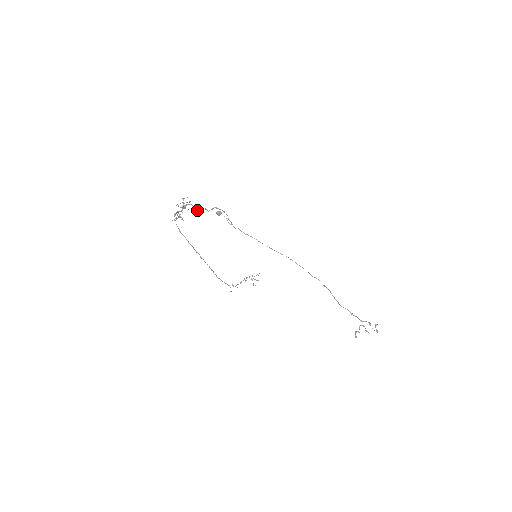
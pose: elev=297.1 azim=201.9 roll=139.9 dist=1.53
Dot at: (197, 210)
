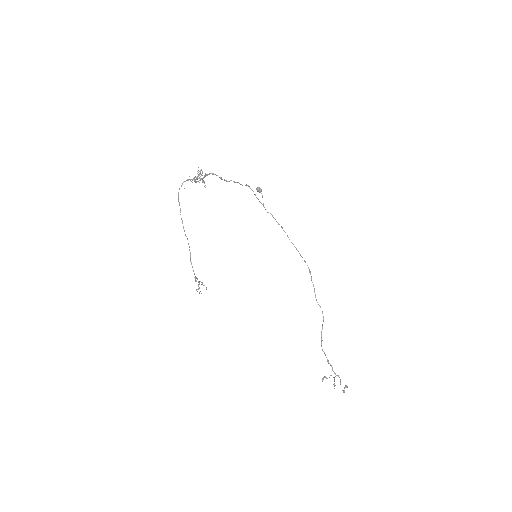
Dot at: (226, 180)
